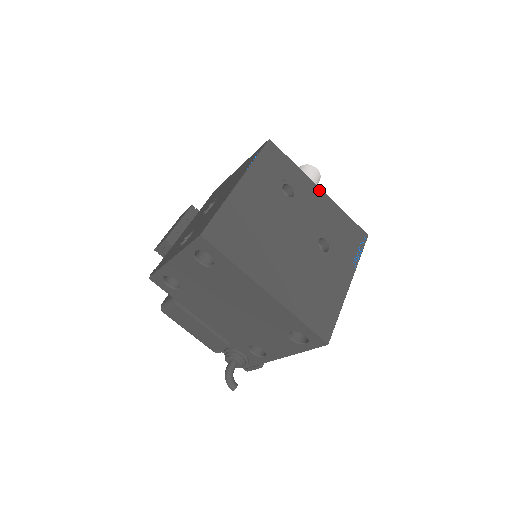
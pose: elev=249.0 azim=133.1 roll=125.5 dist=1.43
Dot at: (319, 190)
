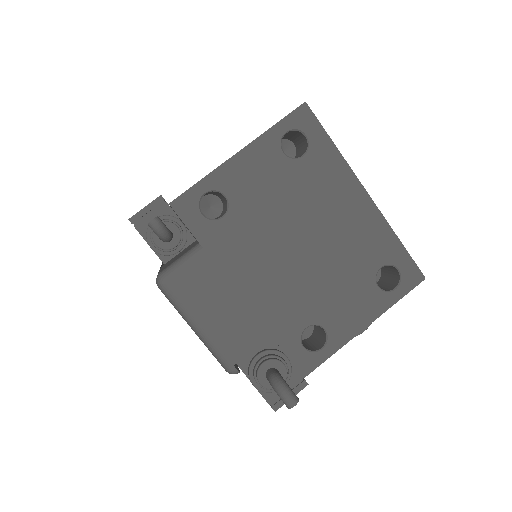
Dot at: occluded
